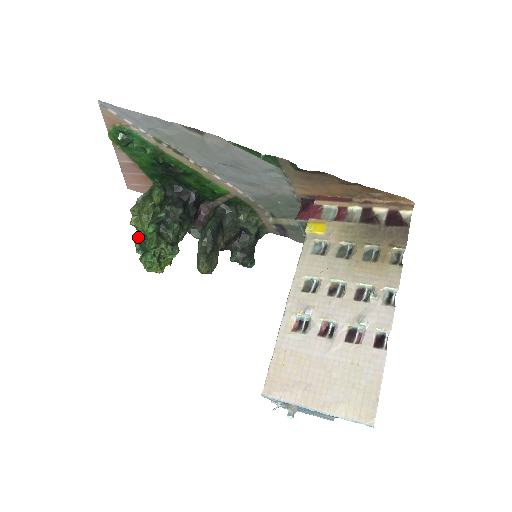
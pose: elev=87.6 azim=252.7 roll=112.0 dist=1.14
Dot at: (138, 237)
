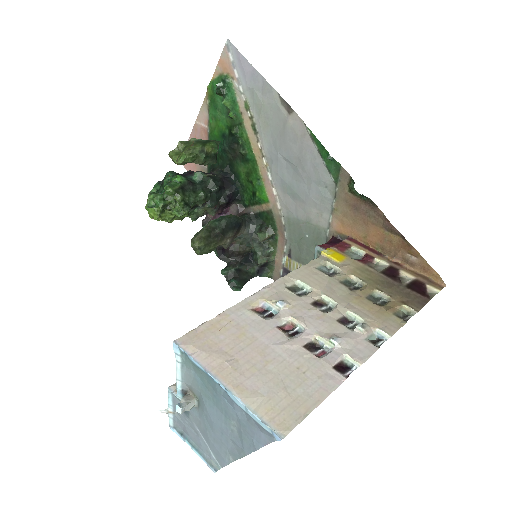
Dot at: (162, 182)
